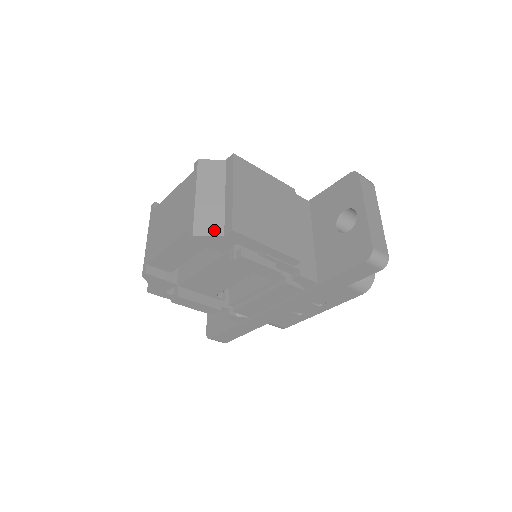
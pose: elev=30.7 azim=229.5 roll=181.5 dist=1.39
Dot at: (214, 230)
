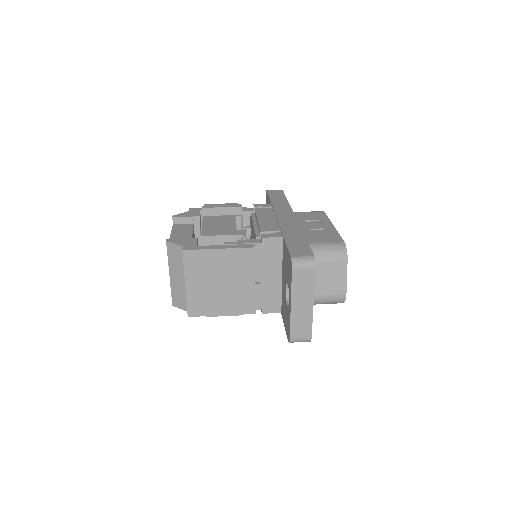
Dot at: (182, 306)
